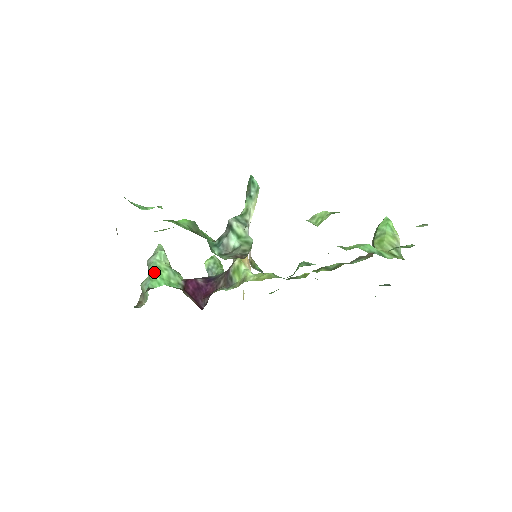
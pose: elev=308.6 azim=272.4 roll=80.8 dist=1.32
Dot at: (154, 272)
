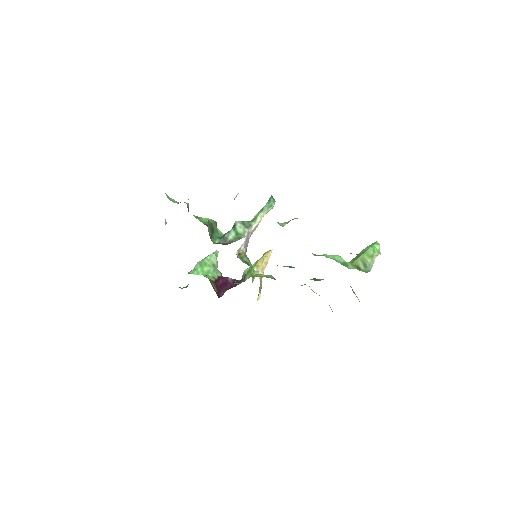
Dot at: (199, 265)
